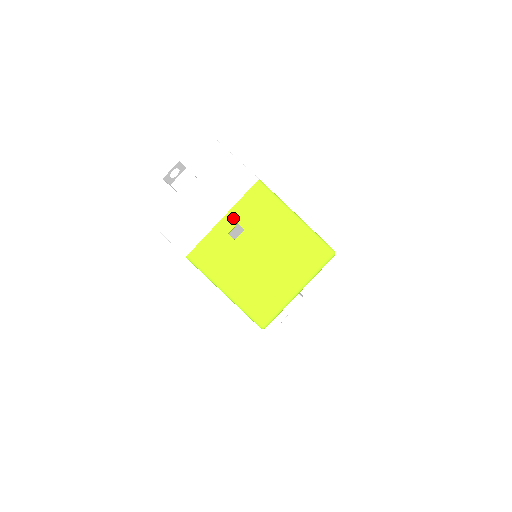
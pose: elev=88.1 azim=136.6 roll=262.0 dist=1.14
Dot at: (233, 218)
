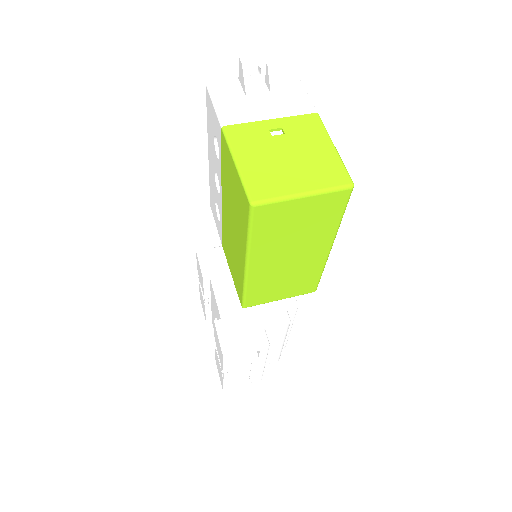
Dot at: (280, 123)
